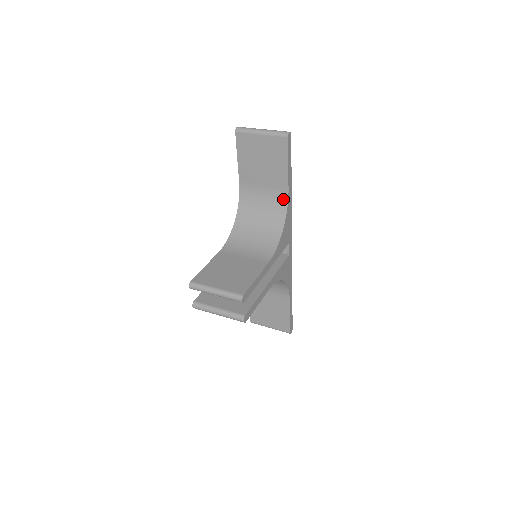
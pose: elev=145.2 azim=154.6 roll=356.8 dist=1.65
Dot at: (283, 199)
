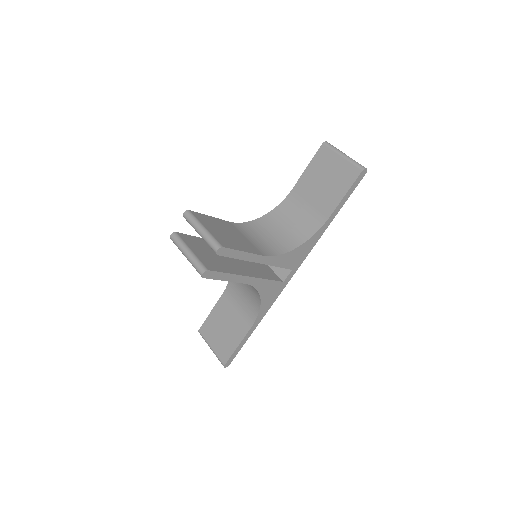
Dot at: (318, 224)
